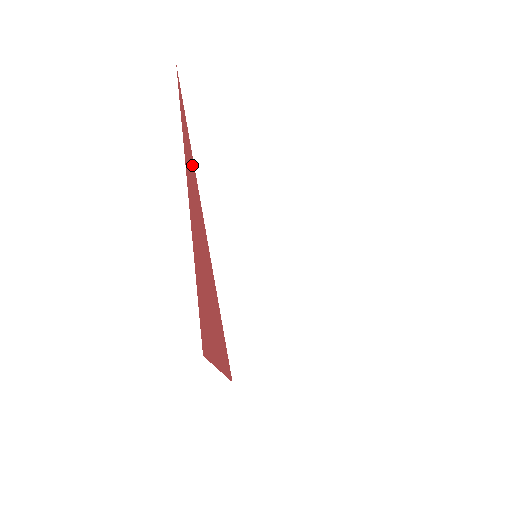
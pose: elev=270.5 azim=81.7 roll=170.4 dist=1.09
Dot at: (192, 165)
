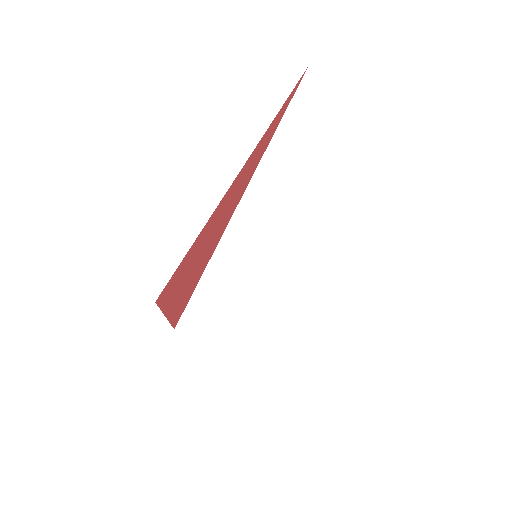
Dot at: (262, 152)
